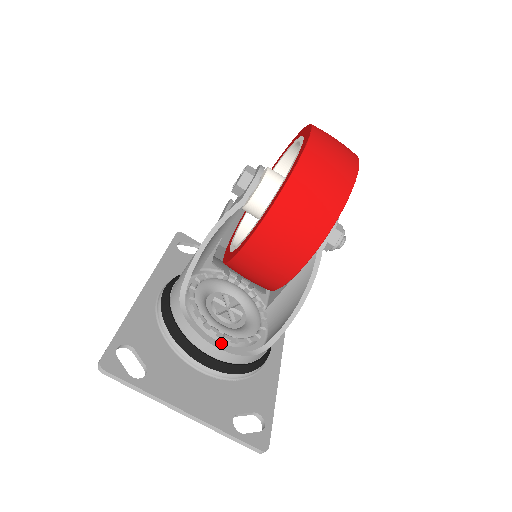
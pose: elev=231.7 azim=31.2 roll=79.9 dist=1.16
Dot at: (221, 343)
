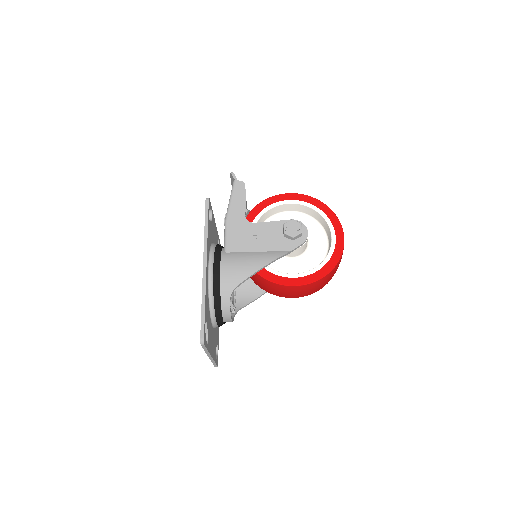
Dot at: occluded
